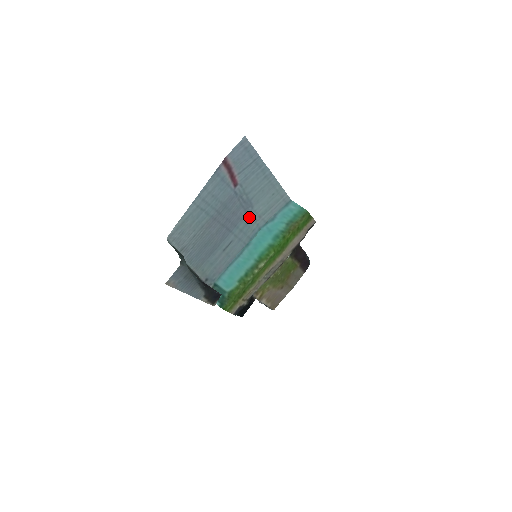
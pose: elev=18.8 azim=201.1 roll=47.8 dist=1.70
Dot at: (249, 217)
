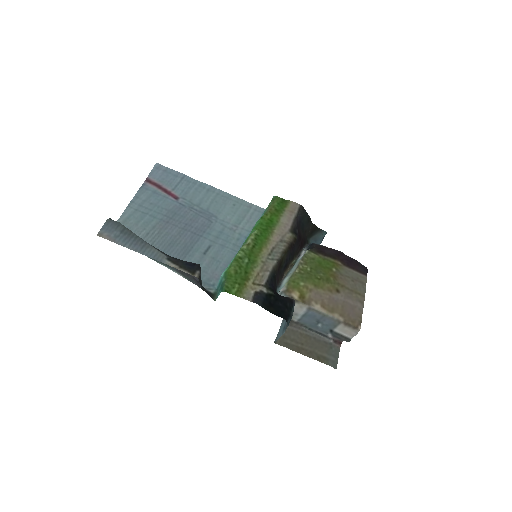
Dot at: (220, 227)
